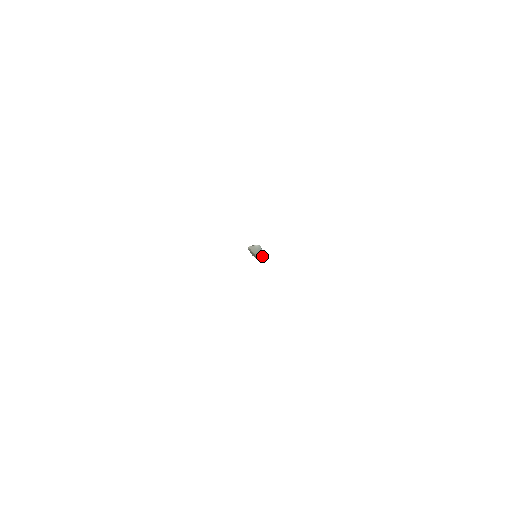
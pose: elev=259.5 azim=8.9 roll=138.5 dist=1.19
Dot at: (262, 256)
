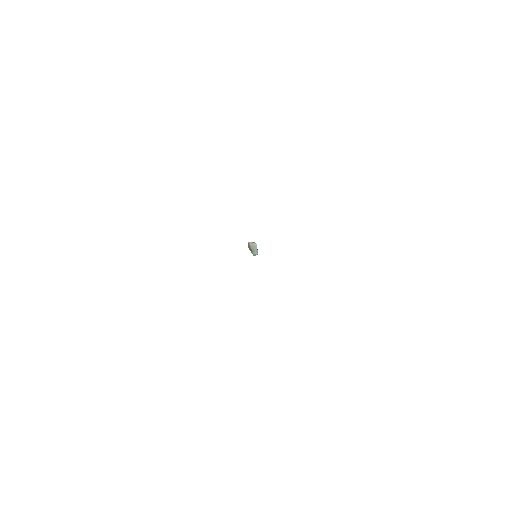
Dot at: (256, 253)
